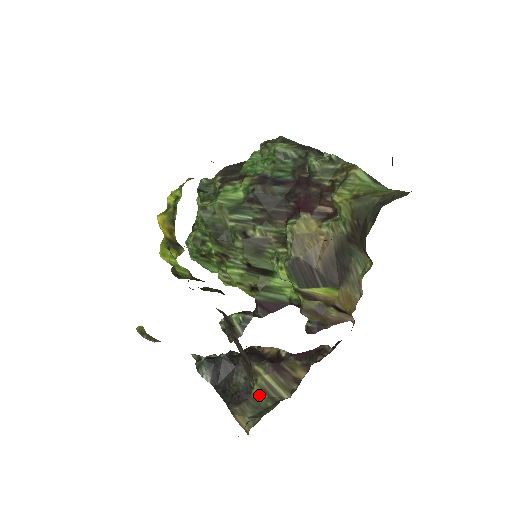
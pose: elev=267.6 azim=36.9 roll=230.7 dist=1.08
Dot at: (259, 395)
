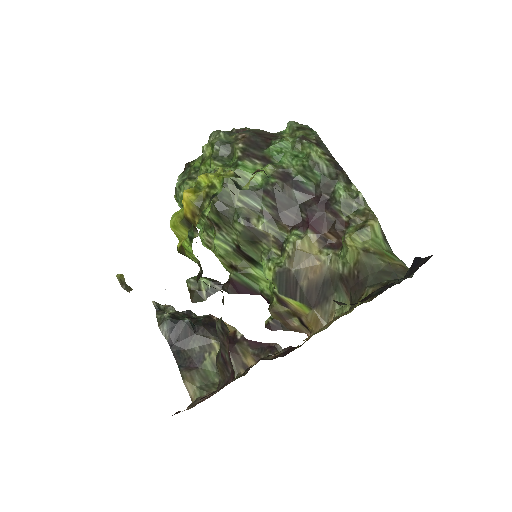
Dot at: (209, 368)
